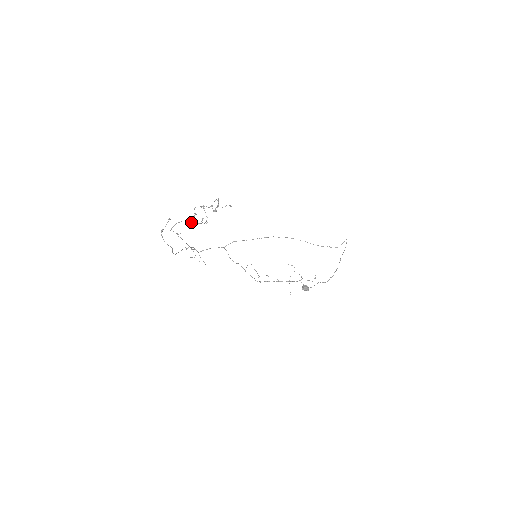
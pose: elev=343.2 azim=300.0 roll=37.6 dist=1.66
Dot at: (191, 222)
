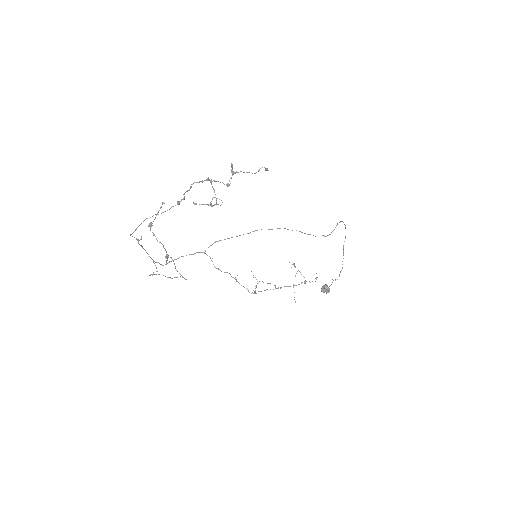
Dot at: occluded
